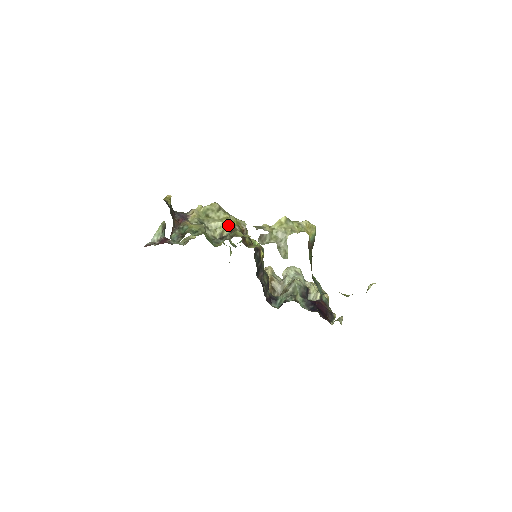
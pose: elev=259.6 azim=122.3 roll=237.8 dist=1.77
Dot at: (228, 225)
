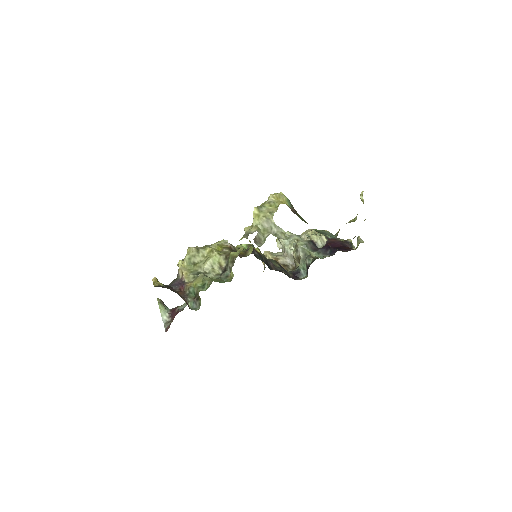
Dot at: (218, 255)
